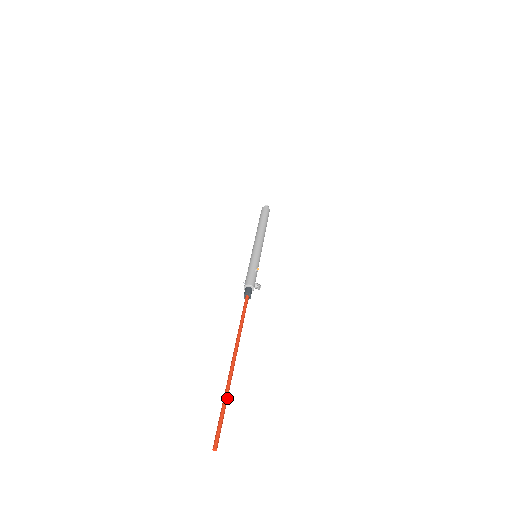
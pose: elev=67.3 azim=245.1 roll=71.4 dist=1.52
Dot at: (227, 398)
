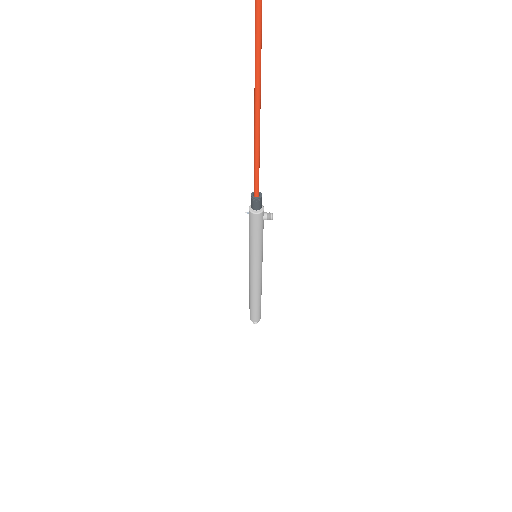
Dot at: (260, 9)
